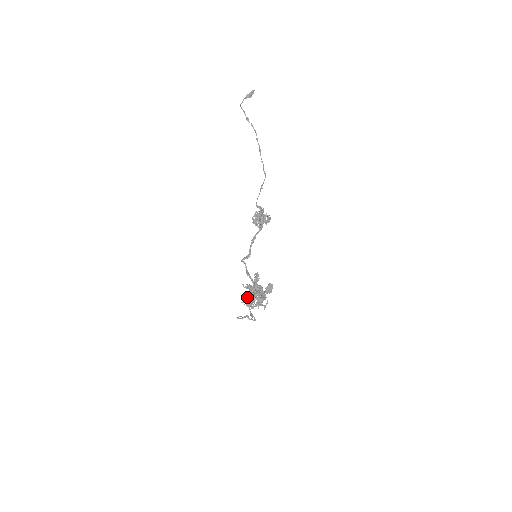
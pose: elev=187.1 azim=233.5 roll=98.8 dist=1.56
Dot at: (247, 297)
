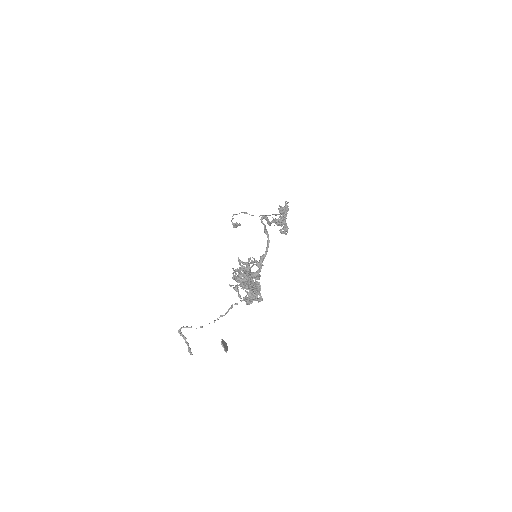
Dot at: (237, 276)
